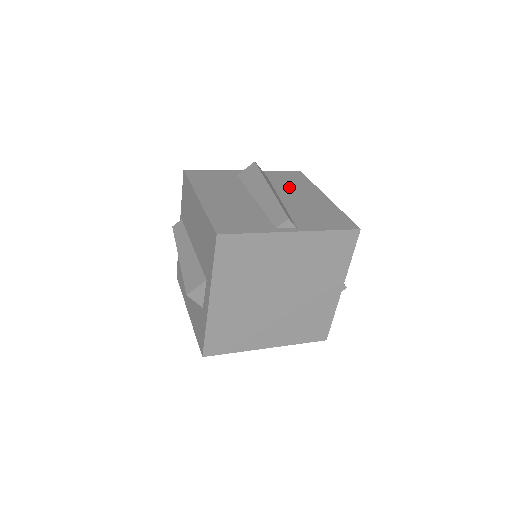
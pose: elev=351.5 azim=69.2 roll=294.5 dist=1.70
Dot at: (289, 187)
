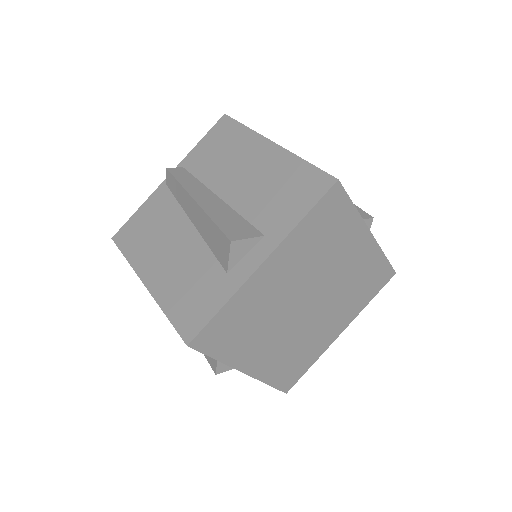
Dot at: occluded
